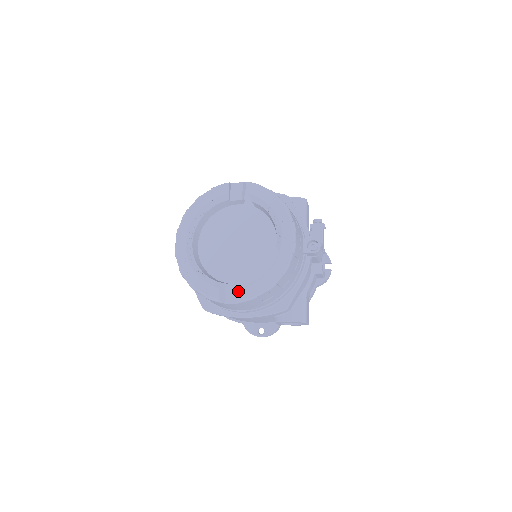
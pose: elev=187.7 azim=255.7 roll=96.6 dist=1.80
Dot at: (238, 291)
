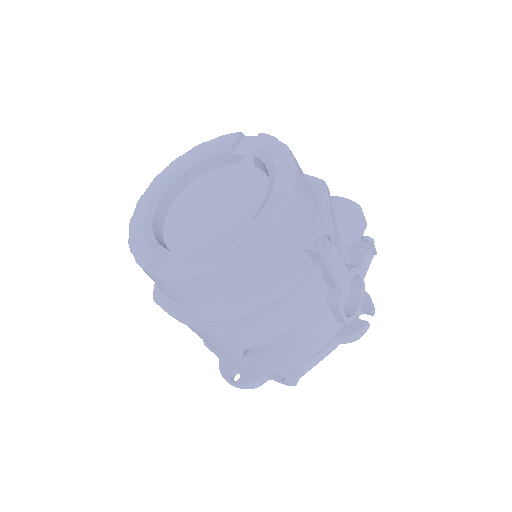
Dot at: (174, 260)
